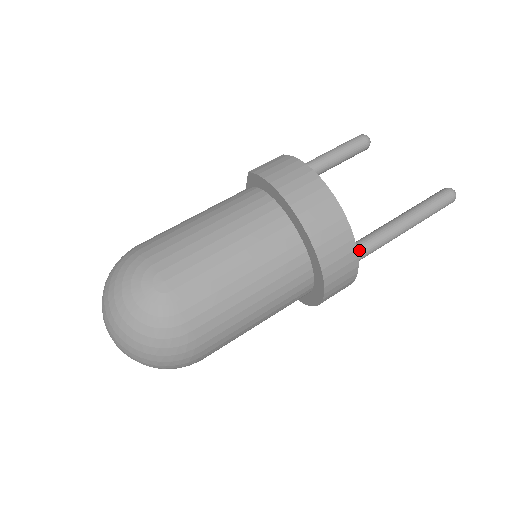
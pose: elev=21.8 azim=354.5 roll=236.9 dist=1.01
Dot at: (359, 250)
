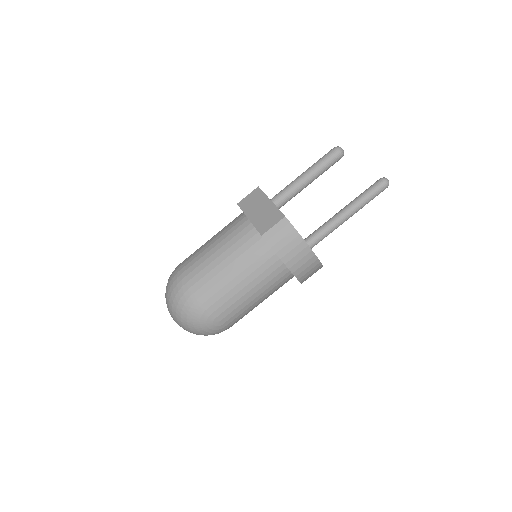
Dot at: occluded
